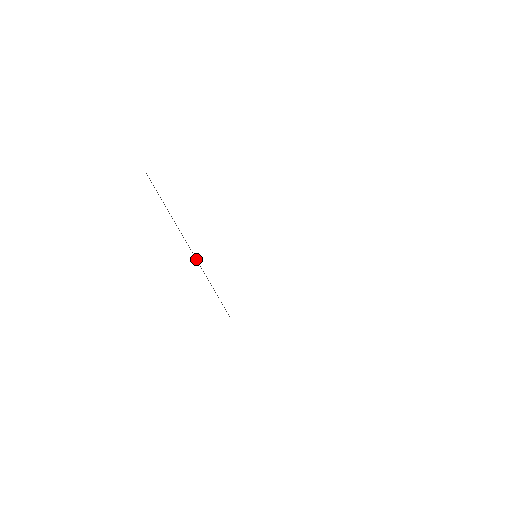
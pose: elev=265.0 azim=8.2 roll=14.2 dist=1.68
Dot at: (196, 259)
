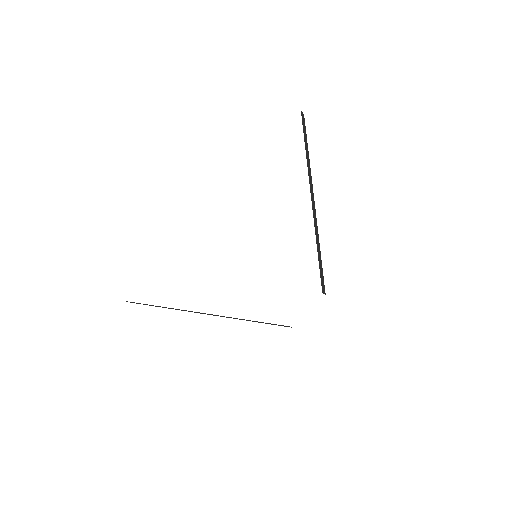
Dot at: occluded
